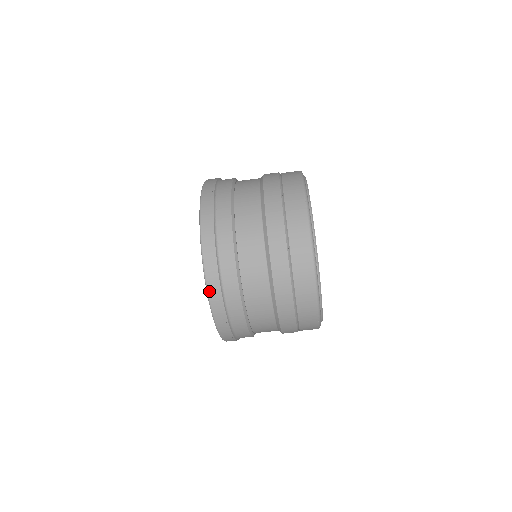
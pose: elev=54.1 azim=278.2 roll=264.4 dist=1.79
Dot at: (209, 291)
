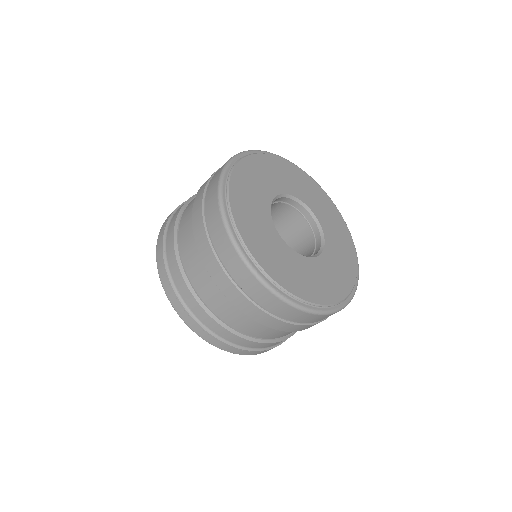
Dot at: (197, 334)
